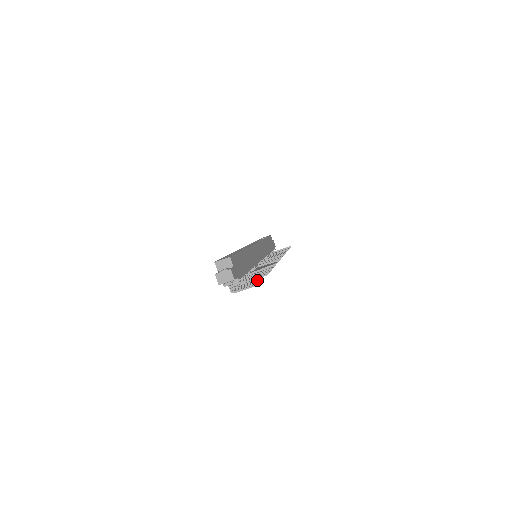
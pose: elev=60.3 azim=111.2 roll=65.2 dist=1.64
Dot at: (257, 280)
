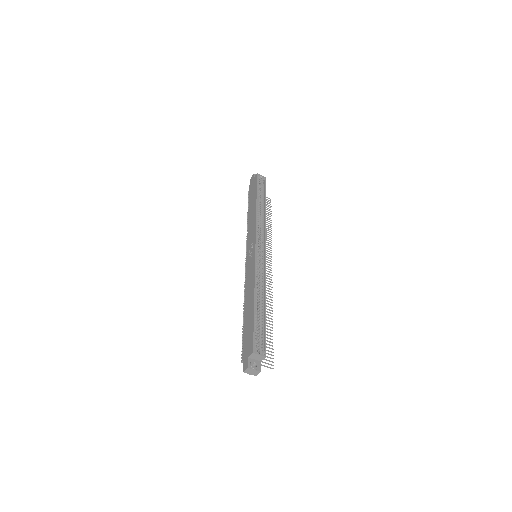
Dot at: occluded
